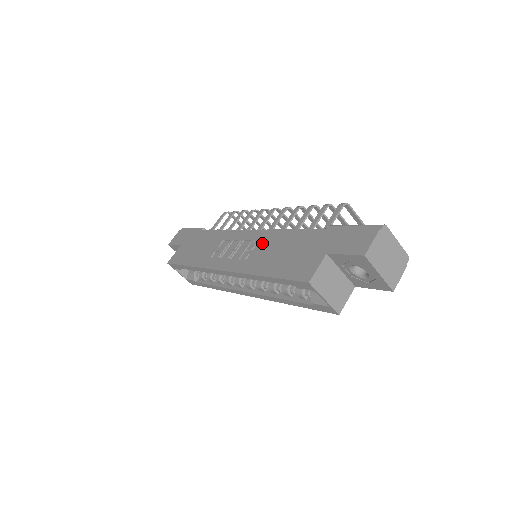
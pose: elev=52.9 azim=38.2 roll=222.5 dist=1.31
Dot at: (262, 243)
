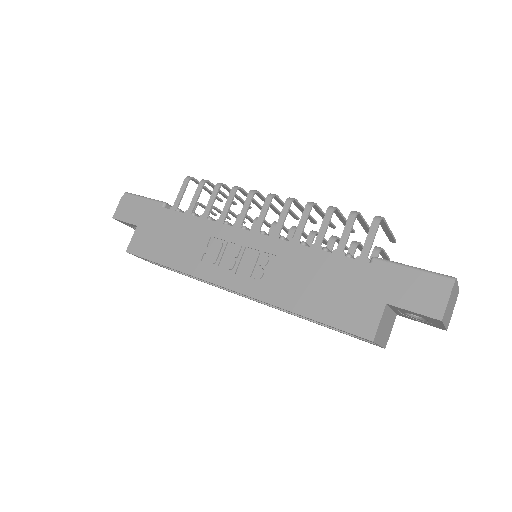
Dot at: (280, 260)
